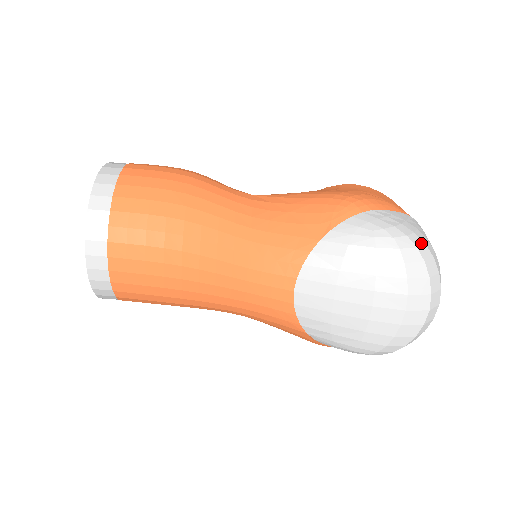
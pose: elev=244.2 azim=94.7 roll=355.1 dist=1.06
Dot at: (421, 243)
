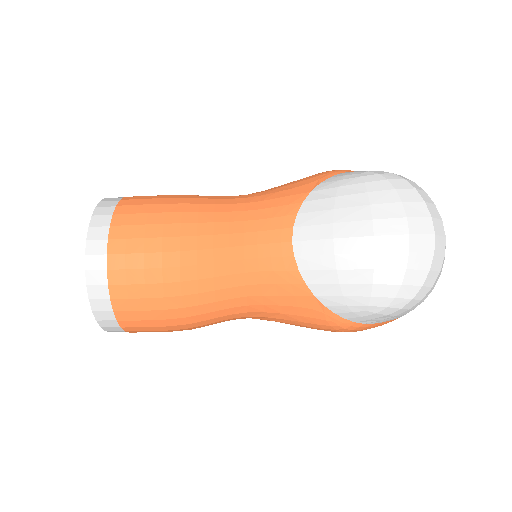
Dot at: (408, 179)
